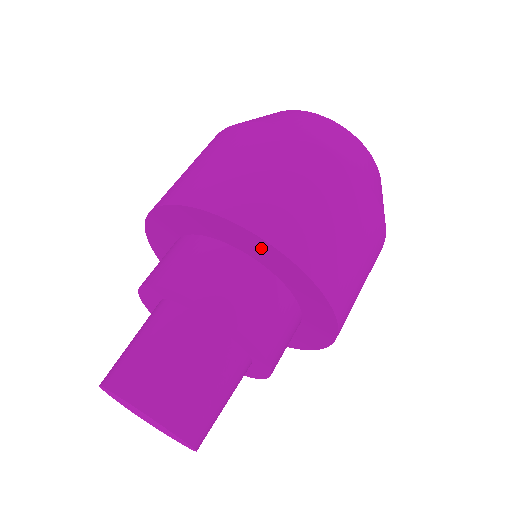
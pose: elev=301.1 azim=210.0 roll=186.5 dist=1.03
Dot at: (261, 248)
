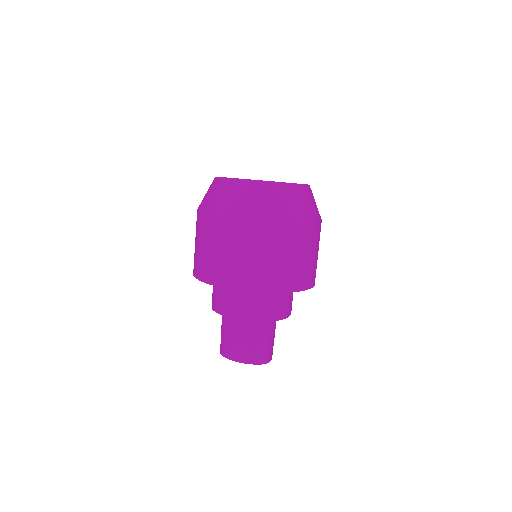
Dot at: occluded
